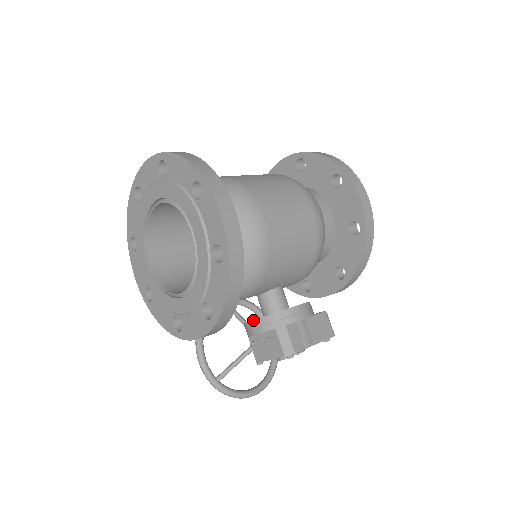
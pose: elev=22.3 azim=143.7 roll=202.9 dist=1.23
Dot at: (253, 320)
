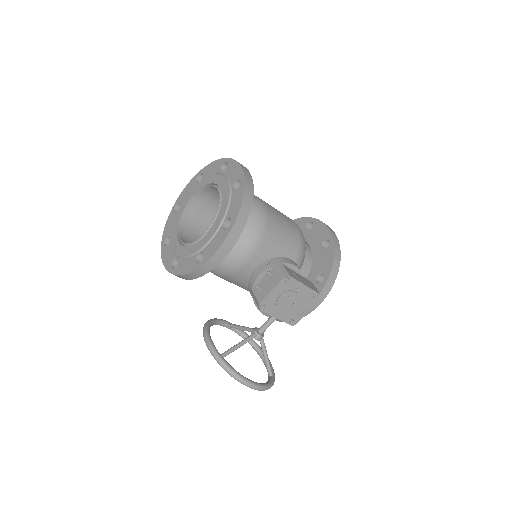
Dot at: (257, 267)
